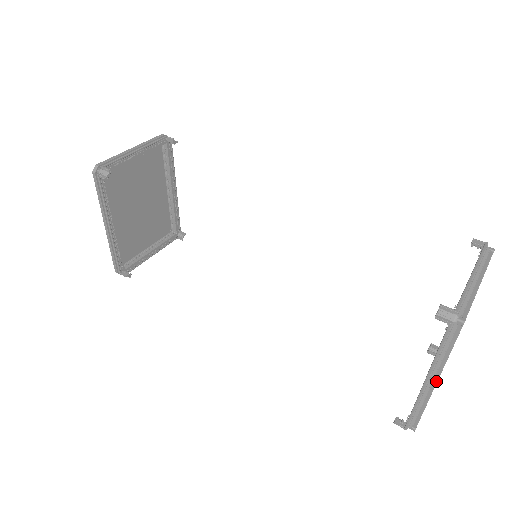
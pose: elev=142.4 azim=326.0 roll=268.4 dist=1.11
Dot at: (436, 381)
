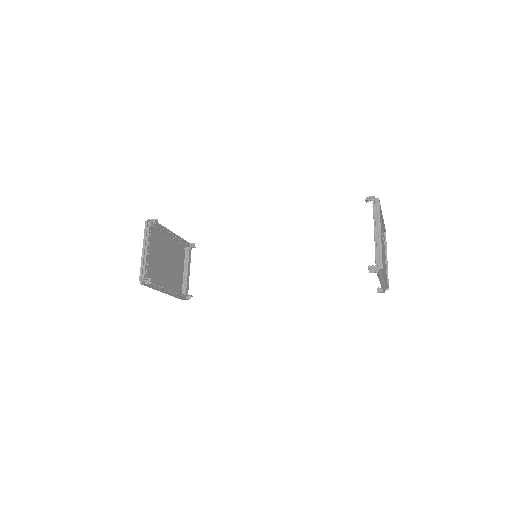
Dot at: (385, 279)
